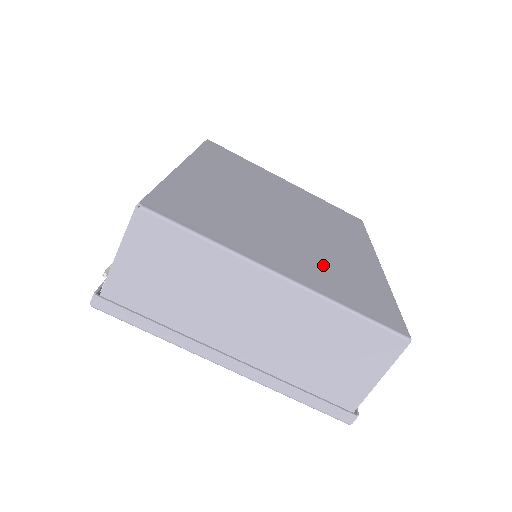
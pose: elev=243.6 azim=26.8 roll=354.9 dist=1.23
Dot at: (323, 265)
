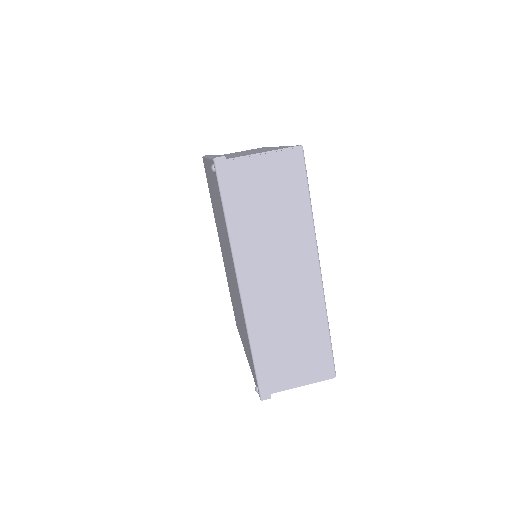
Dot at: occluded
